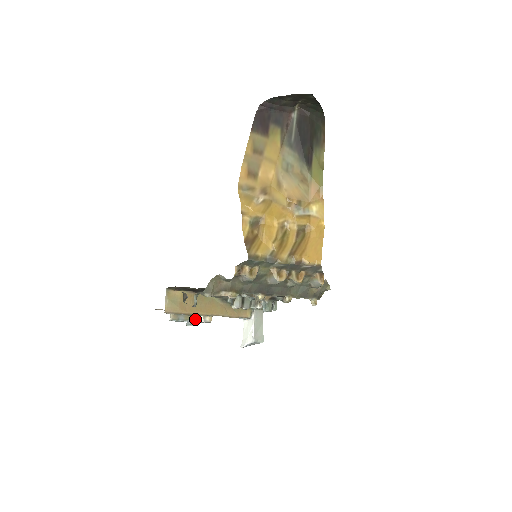
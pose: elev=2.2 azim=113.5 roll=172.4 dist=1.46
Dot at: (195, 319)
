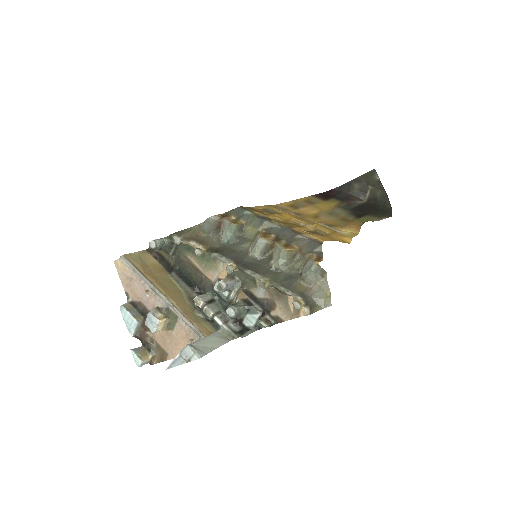
Dot at: (145, 322)
